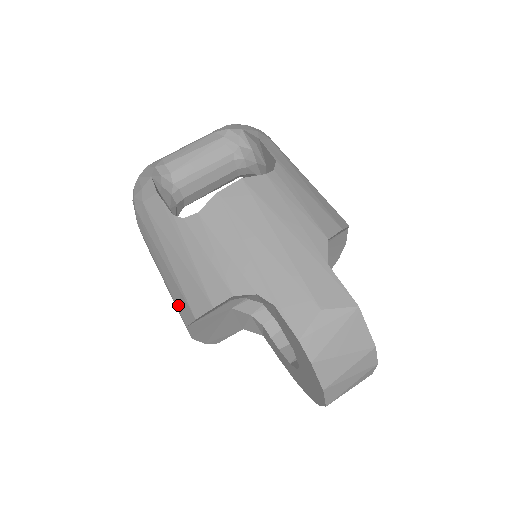
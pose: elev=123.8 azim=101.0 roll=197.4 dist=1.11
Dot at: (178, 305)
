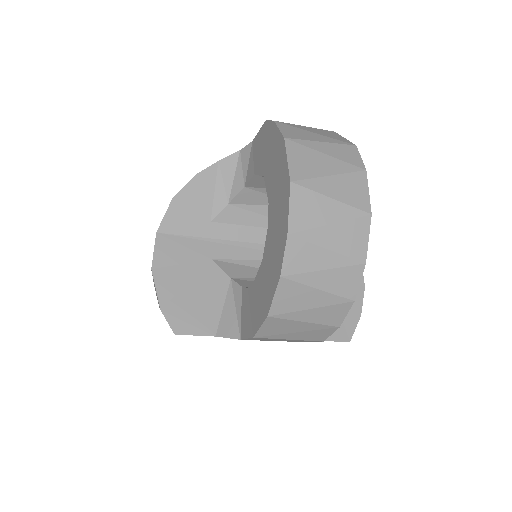
Dot at: occluded
